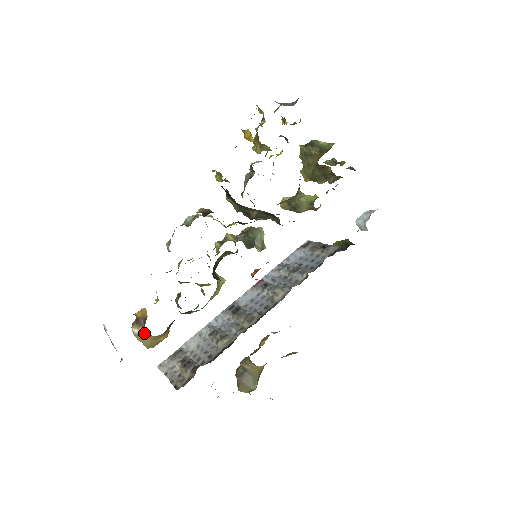
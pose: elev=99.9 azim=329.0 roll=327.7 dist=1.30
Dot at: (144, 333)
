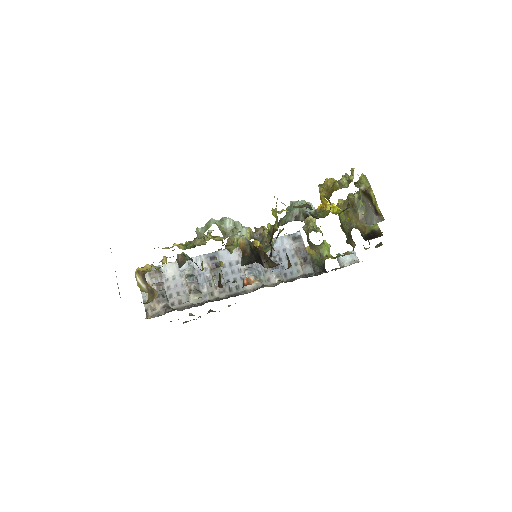
Dot at: (145, 290)
